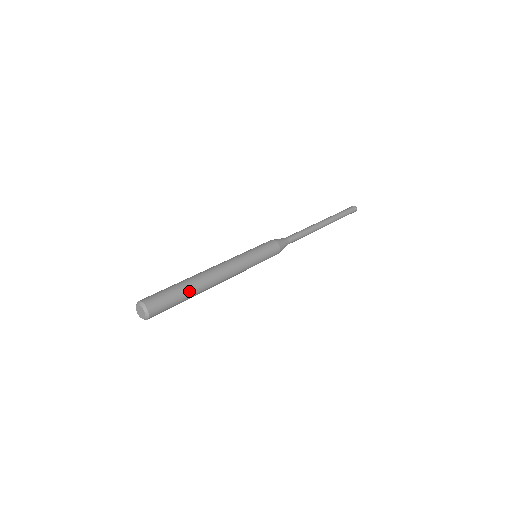
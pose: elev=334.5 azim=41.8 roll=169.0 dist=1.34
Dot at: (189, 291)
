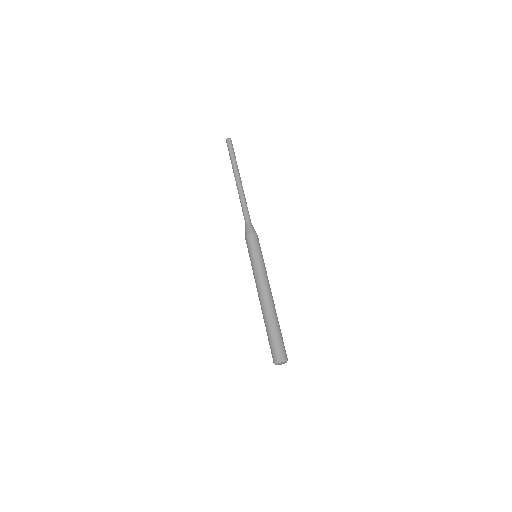
Dot at: (278, 324)
